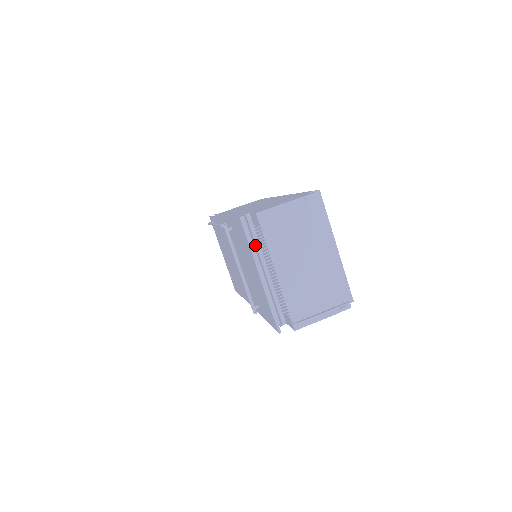
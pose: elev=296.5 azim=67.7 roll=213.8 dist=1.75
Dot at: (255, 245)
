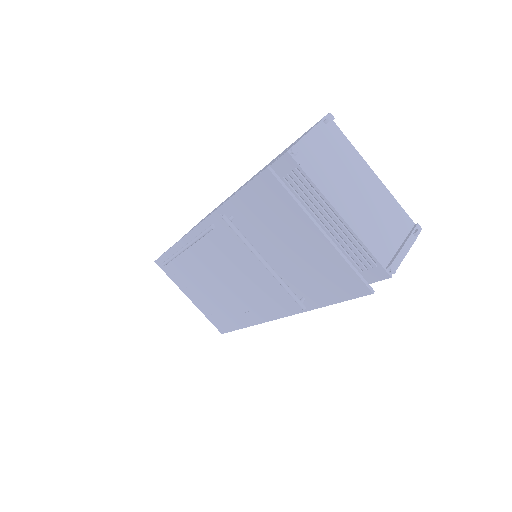
Dot at: occluded
